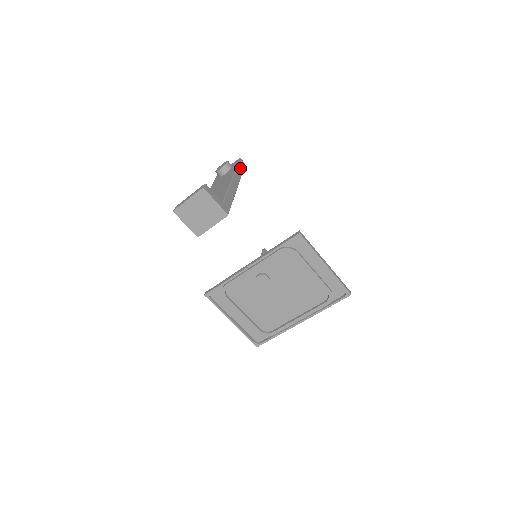
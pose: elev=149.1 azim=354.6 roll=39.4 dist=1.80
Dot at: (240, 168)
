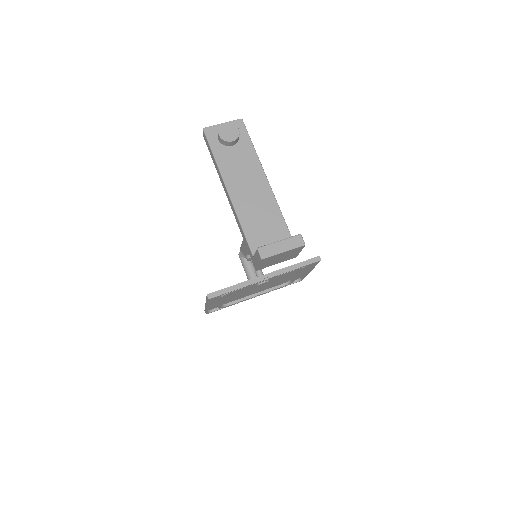
Dot at: occluded
